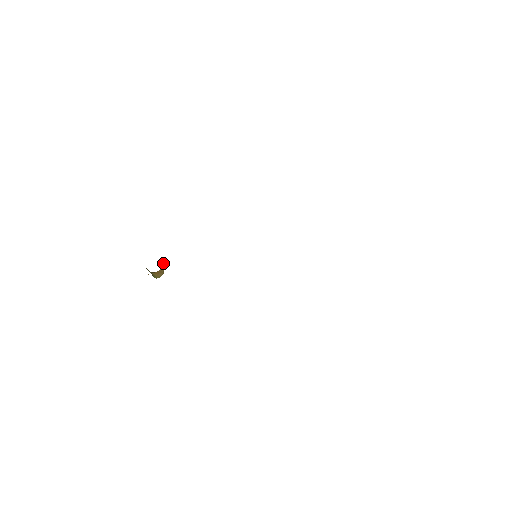
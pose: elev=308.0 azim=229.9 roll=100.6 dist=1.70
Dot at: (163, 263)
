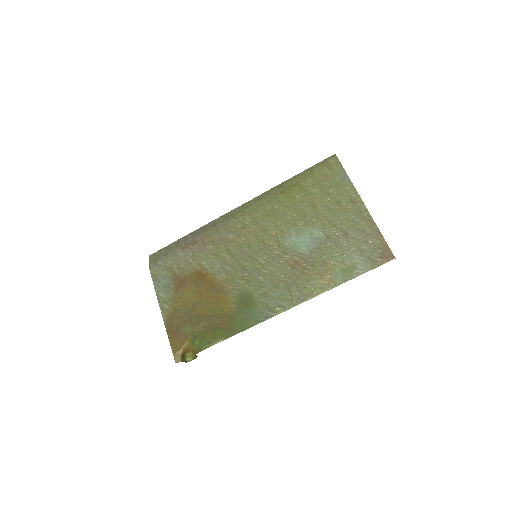
Dot at: (194, 353)
